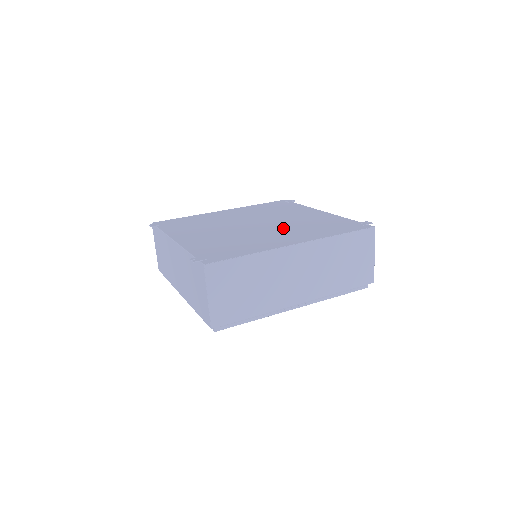
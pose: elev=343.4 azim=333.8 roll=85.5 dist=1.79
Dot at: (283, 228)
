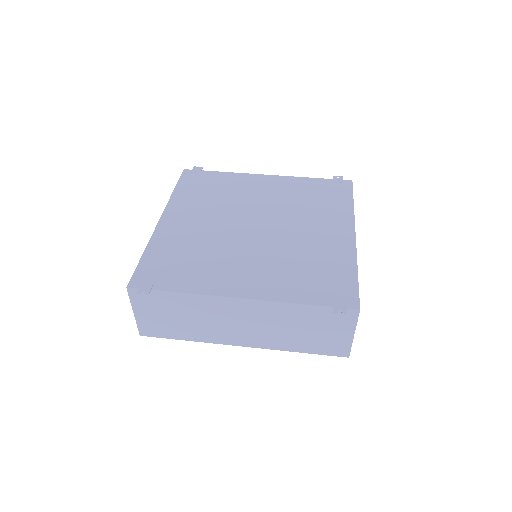
Dot at: (296, 218)
